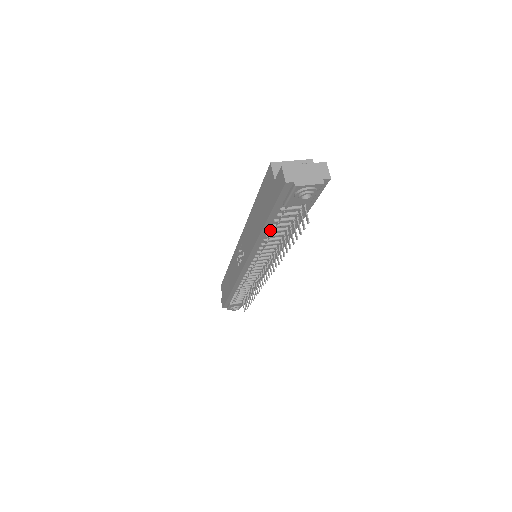
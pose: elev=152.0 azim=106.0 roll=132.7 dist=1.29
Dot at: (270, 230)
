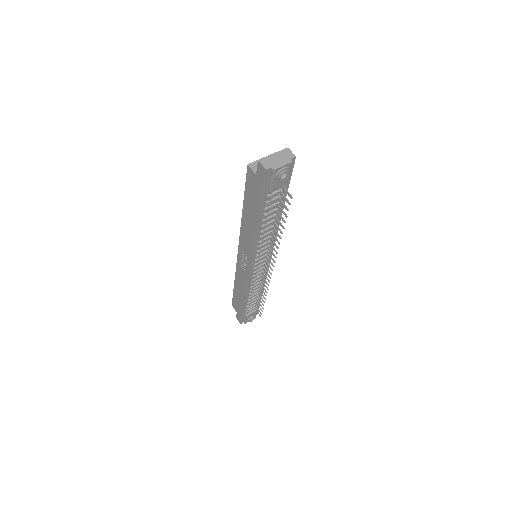
Dot at: (263, 220)
